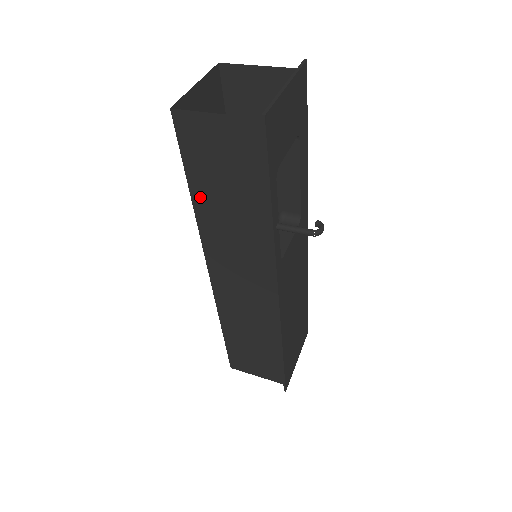
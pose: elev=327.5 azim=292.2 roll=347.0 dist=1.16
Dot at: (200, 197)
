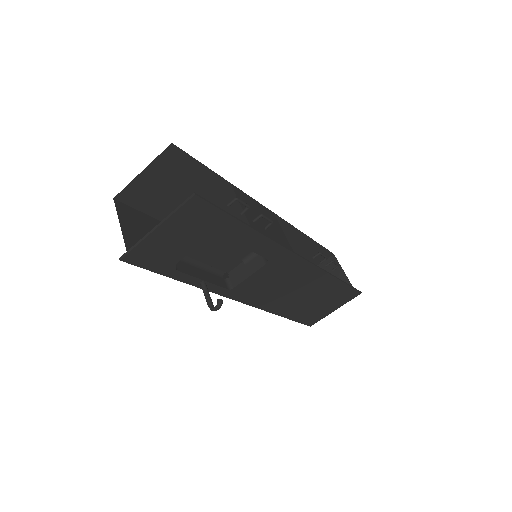
Dot at: occluded
